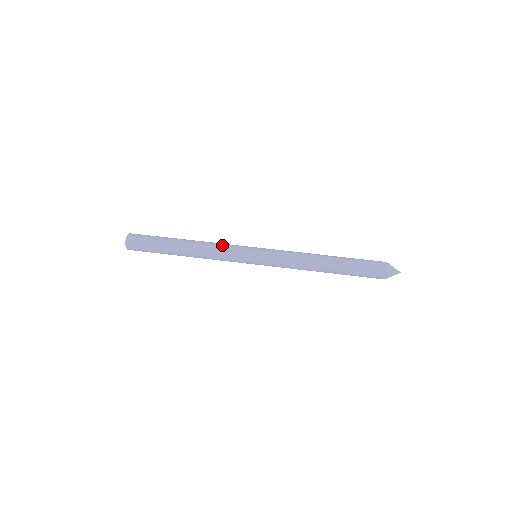
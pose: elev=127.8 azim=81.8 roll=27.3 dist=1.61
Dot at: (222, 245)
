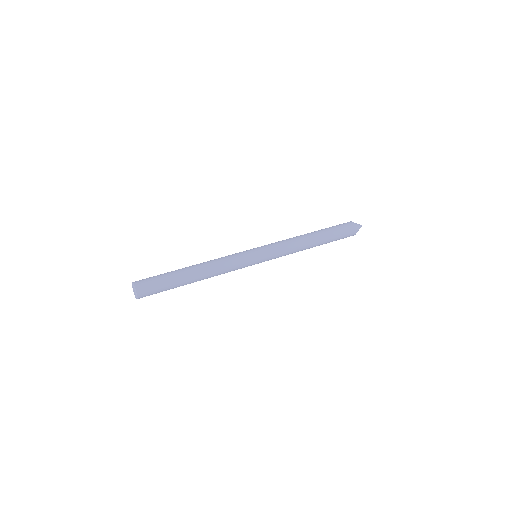
Dot at: occluded
